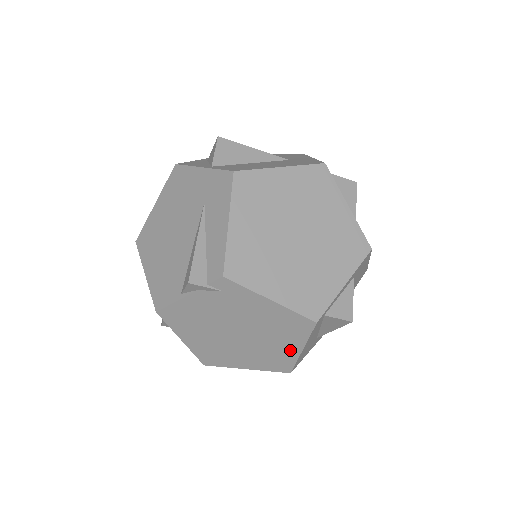
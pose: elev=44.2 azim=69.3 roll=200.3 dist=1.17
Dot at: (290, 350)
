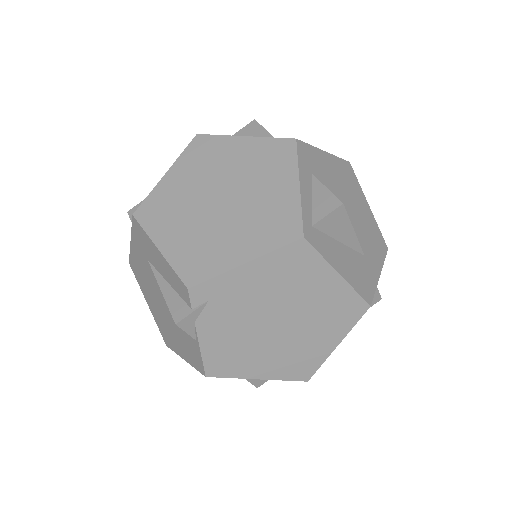
Dot at: (332, 287)
